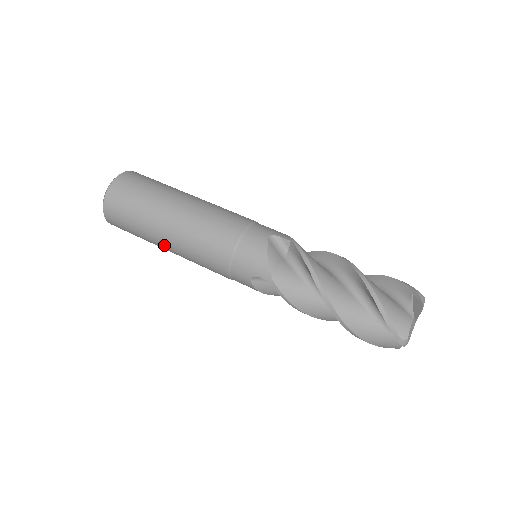
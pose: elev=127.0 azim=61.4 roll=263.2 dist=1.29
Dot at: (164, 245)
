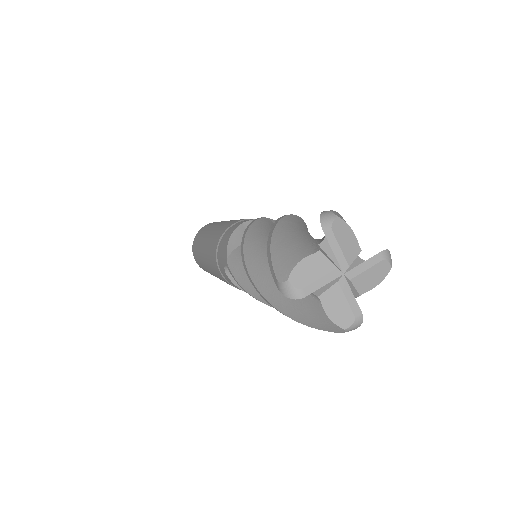
Dot at: occluded
